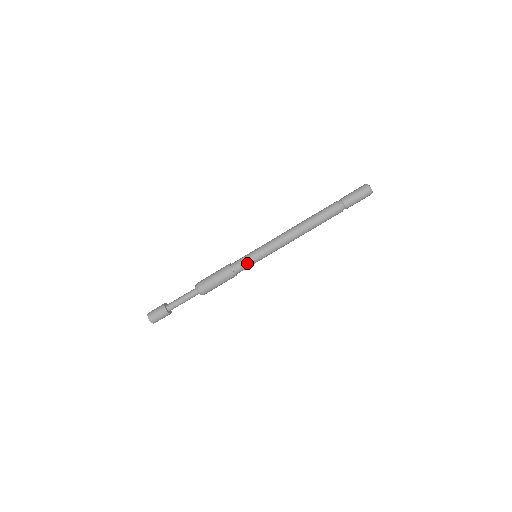
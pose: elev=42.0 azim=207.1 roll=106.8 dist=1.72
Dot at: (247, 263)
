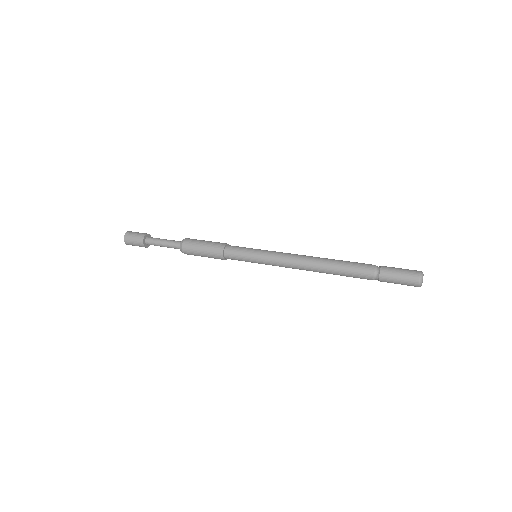
Dot at: (241, 258)
